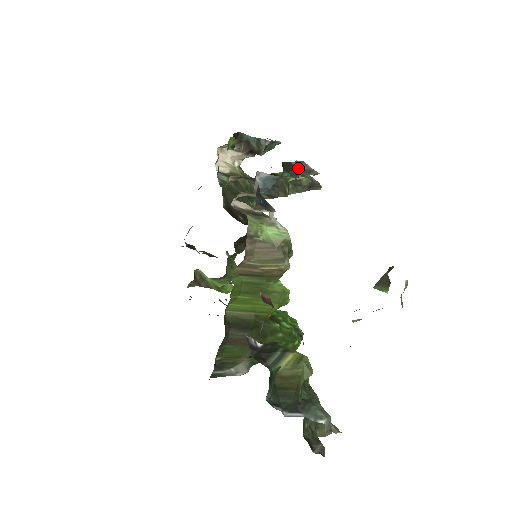
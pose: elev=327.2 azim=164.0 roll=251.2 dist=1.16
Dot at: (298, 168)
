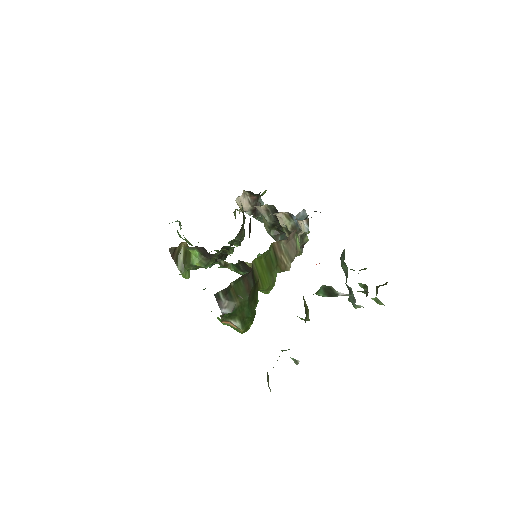
Dot at: occluded
